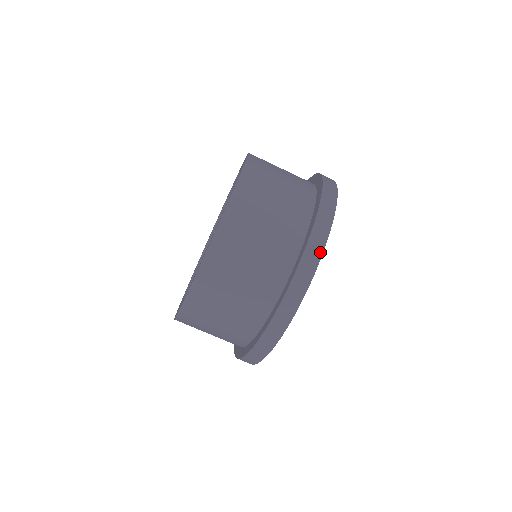
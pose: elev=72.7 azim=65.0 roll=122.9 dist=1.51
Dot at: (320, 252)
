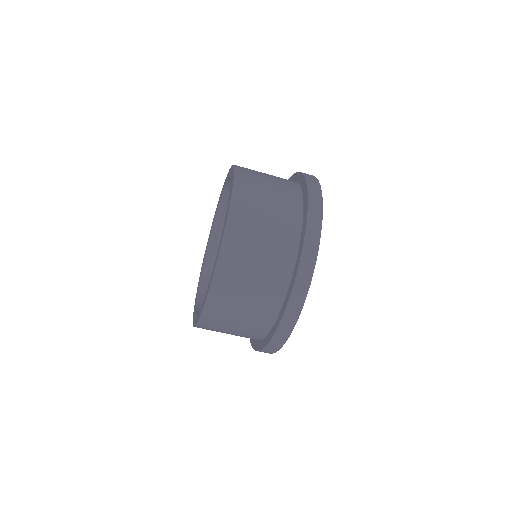
Dot at: (309, 279)
